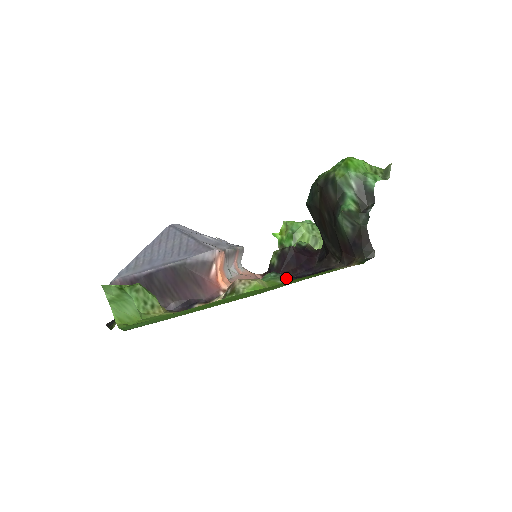
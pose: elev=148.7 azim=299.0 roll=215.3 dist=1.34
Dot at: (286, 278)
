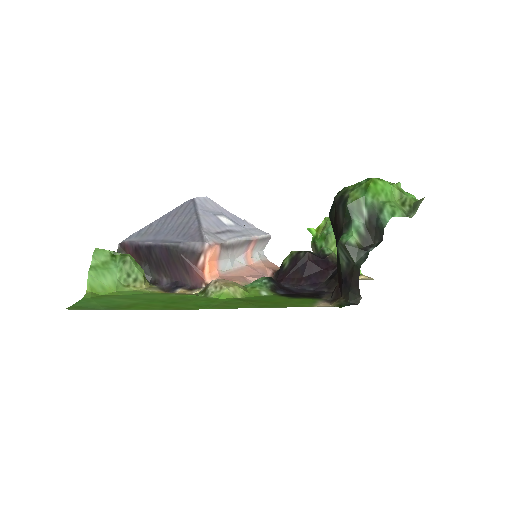
Dot at: (274, 290)
